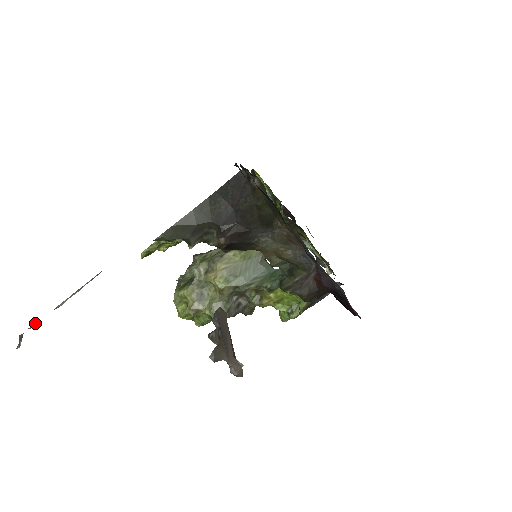
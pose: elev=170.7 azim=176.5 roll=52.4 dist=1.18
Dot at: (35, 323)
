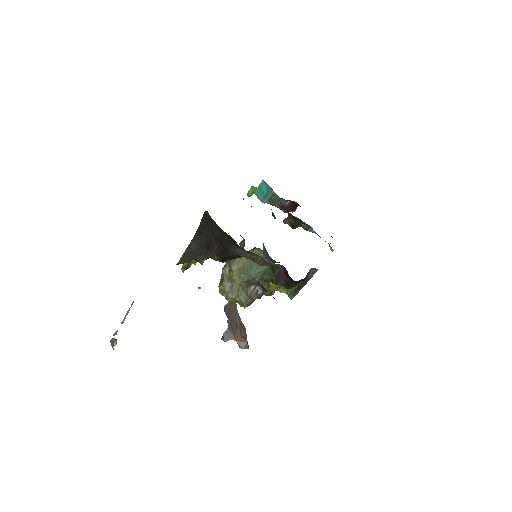
Dot at: (114, 333)
